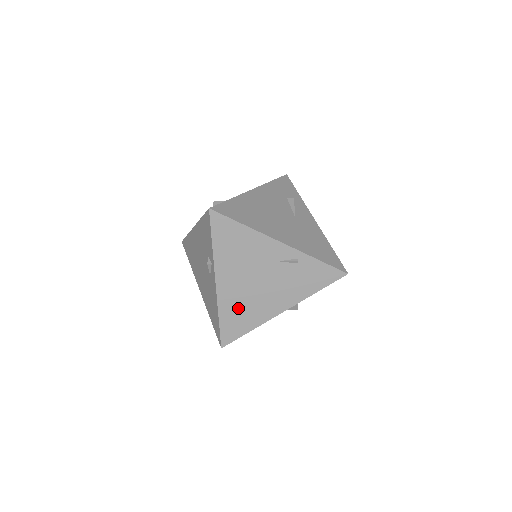
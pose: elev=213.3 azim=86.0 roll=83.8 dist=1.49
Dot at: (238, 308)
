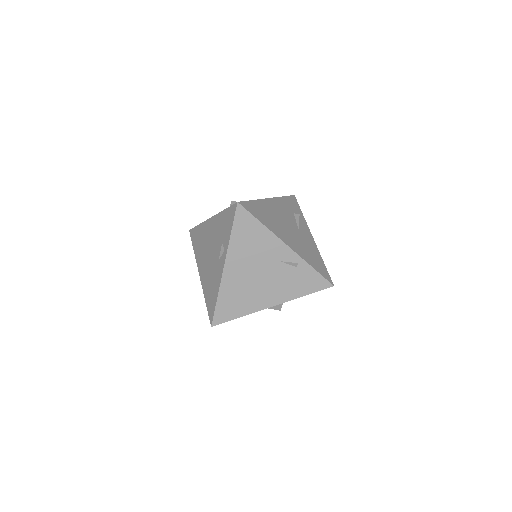
Dot at: (236, 294)
